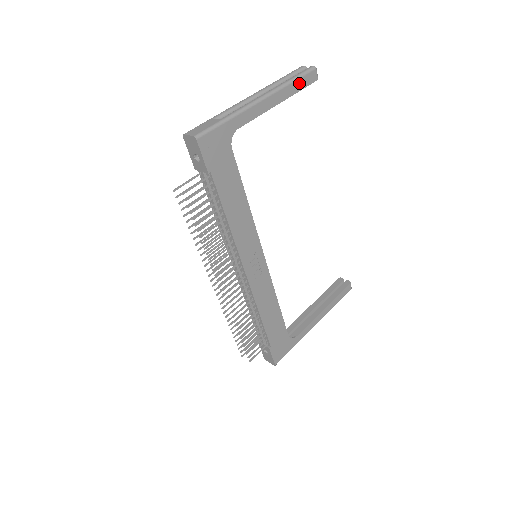
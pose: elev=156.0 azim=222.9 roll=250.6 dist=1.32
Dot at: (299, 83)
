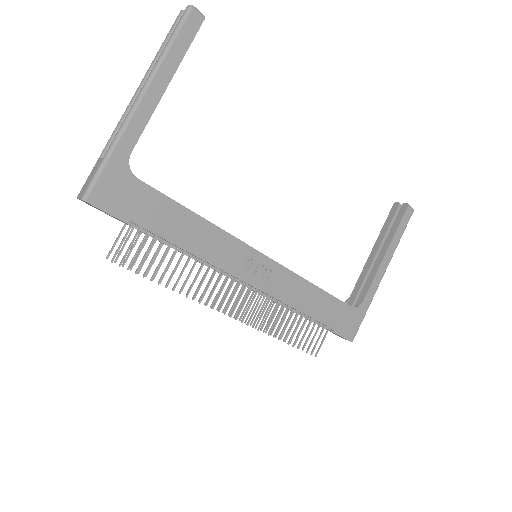
Dot at: (179, 43)
